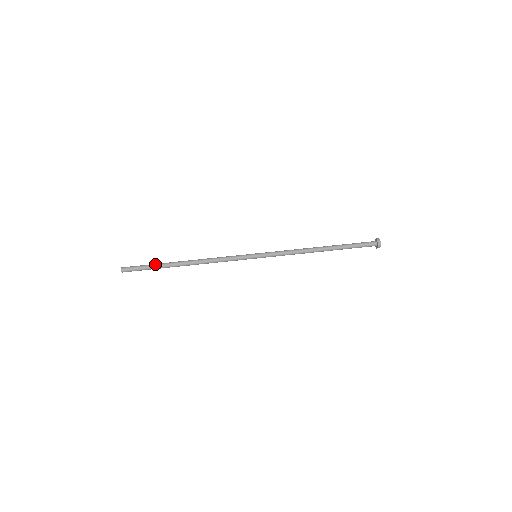
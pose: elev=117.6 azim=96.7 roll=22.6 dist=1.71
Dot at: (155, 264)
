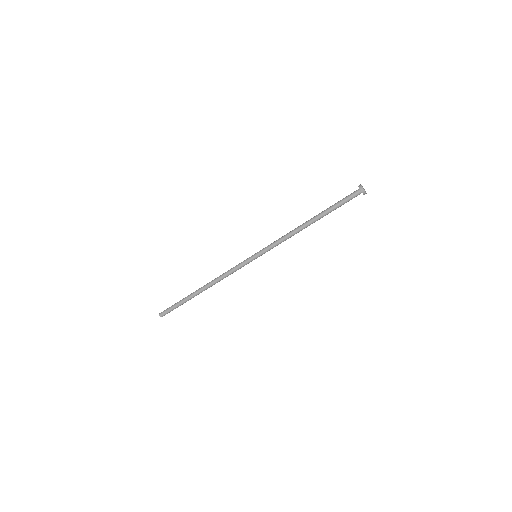
Dot at: occluded
